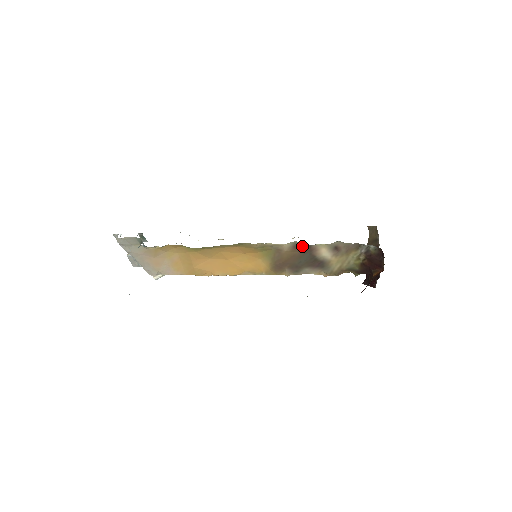
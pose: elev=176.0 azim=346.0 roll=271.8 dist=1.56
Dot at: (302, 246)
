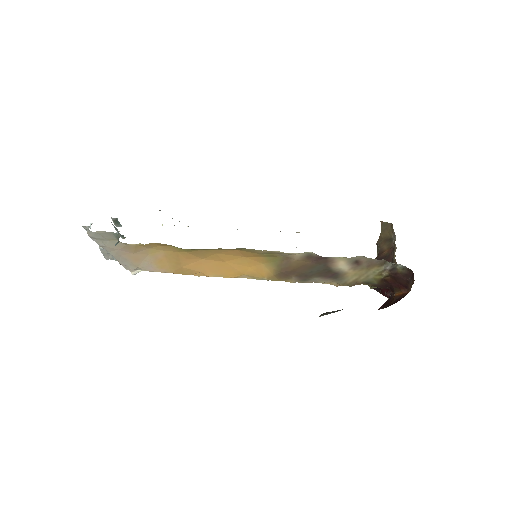
Dot at: (317, 257)
